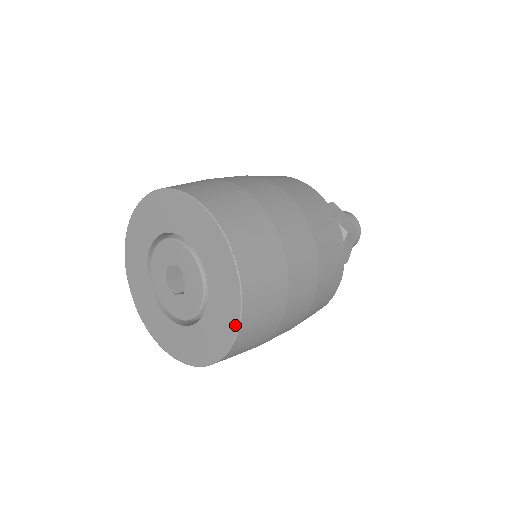
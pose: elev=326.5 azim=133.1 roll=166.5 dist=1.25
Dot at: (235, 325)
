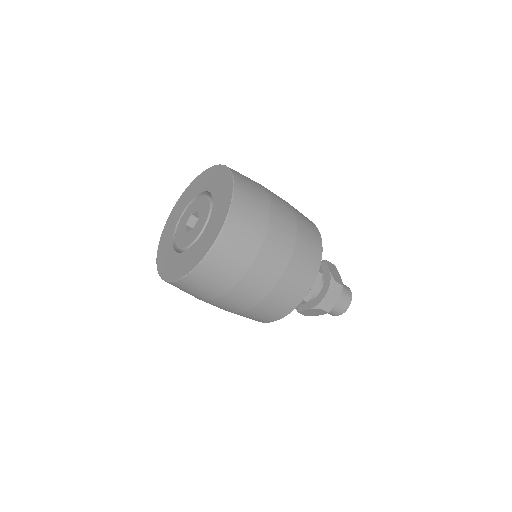
Dot at: (214, 240)
